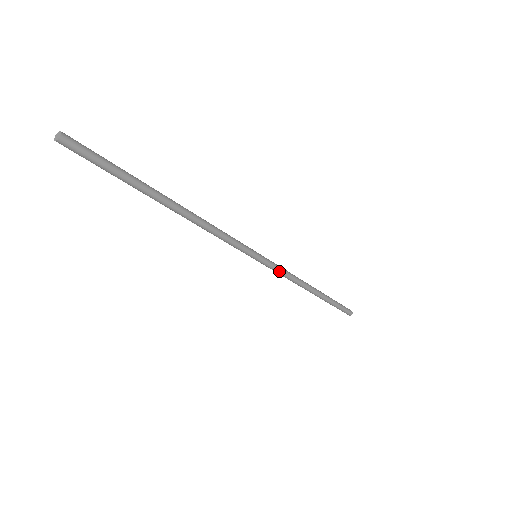
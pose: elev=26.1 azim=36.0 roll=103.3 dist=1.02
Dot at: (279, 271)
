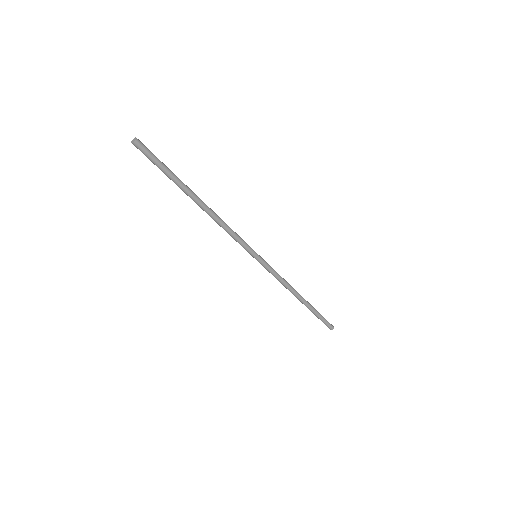
Dot at: (272, 273)
